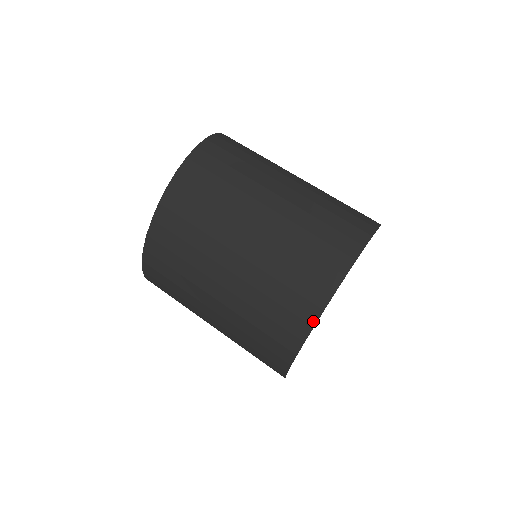
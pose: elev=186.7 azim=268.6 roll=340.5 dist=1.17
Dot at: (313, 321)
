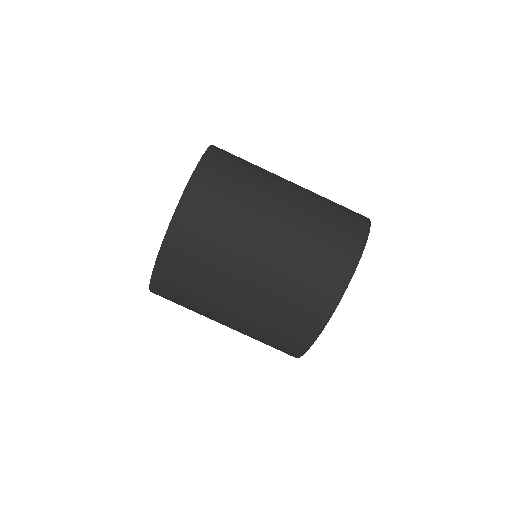
Dot at: (330, 313)
